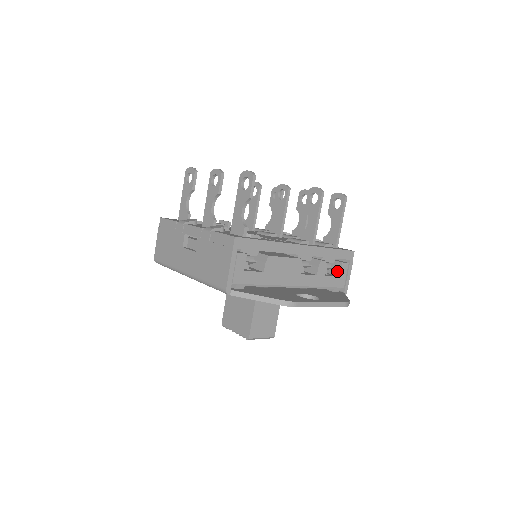
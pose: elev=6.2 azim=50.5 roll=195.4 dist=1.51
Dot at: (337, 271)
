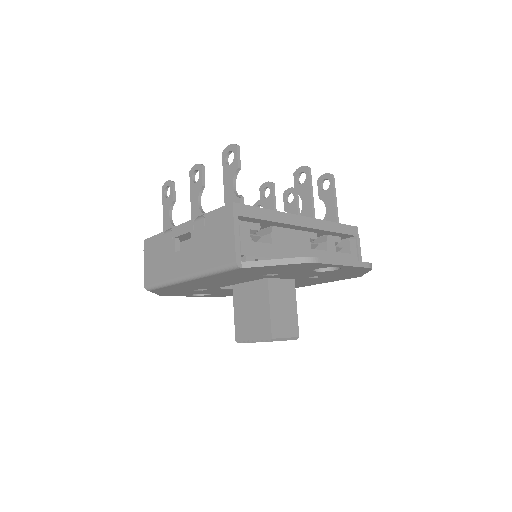
Dot at: (346, 250)
